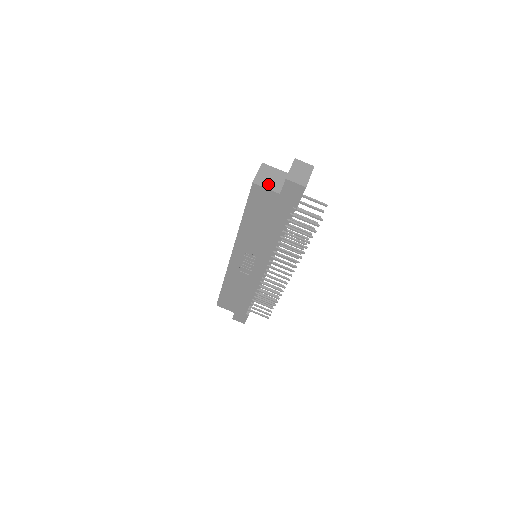
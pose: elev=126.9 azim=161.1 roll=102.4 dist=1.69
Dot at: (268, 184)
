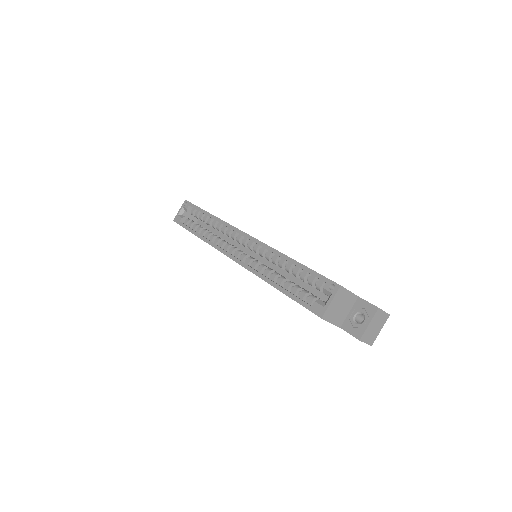
Dot at: (335, 317)
